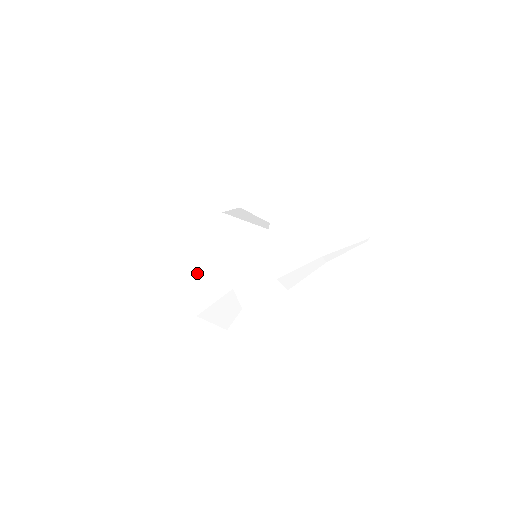
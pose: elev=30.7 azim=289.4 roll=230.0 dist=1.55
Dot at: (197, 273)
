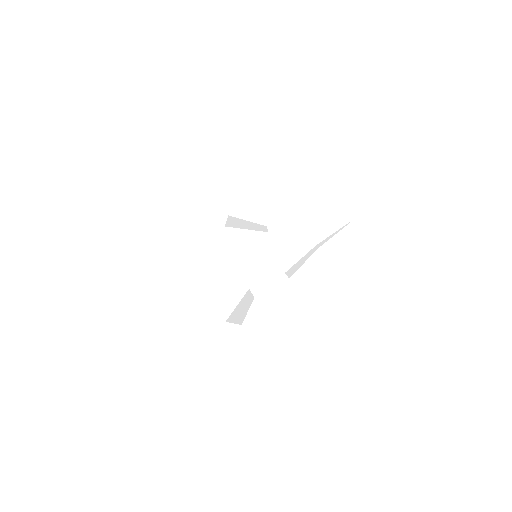
Dot at: (218, 285)
